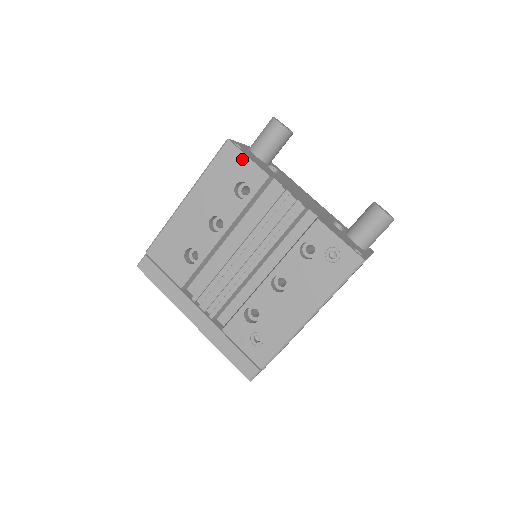
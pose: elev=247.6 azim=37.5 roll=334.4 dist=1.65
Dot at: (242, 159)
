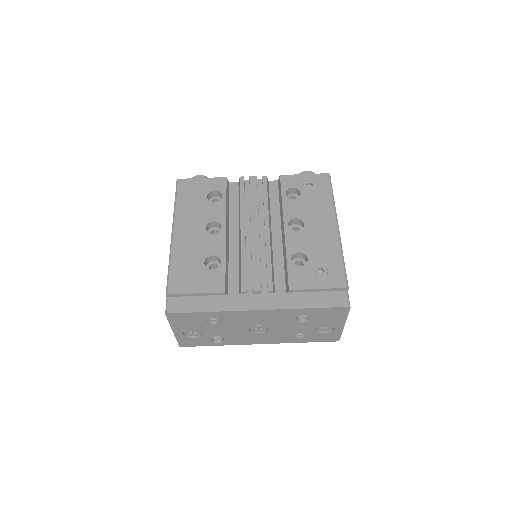
Dot at: (198, 182)
